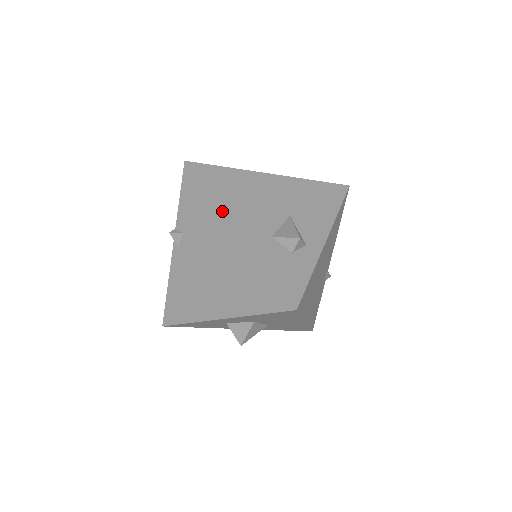
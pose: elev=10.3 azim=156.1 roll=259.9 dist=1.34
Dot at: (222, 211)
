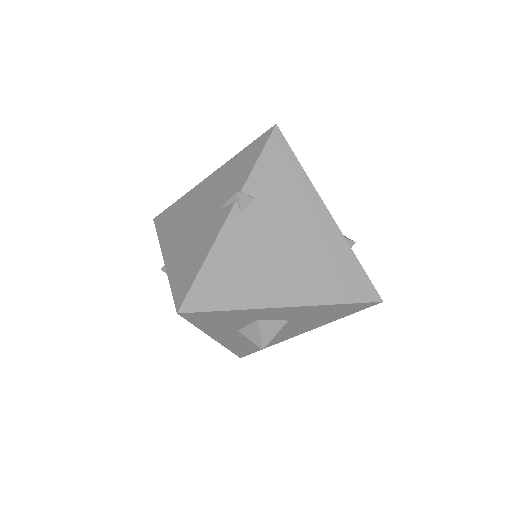
Dot at: occluded
